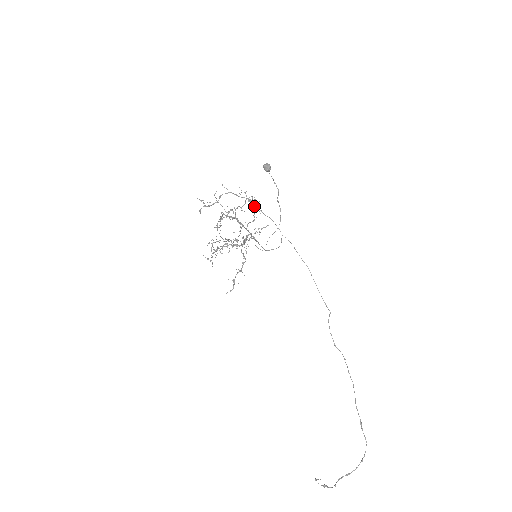
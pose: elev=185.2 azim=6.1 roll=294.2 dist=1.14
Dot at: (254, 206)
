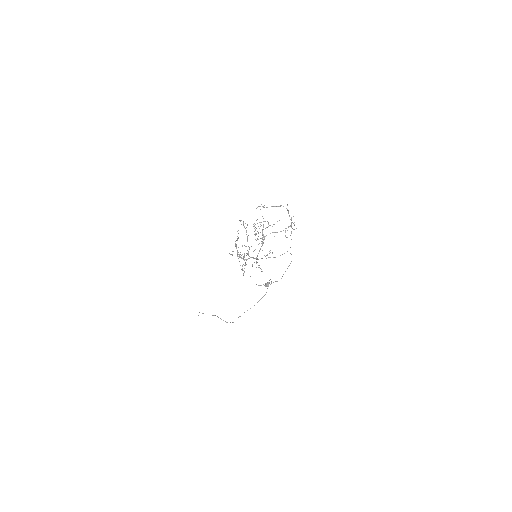
Dot at: occluded
